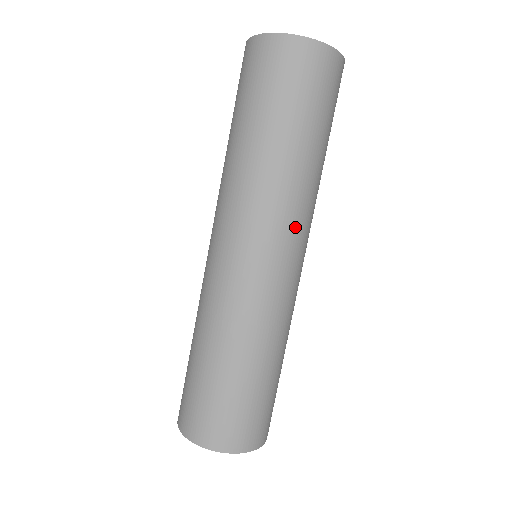
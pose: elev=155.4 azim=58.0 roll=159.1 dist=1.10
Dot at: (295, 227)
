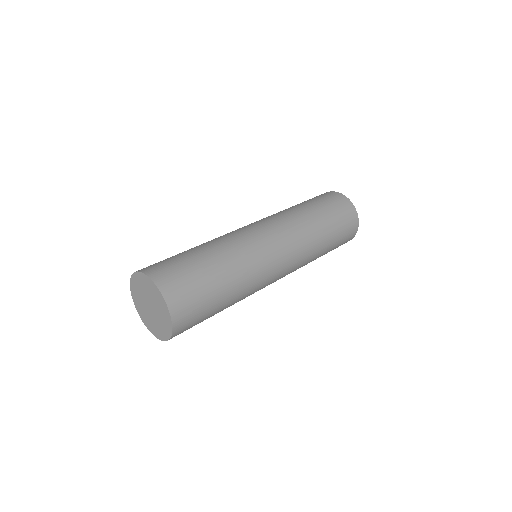
Dot at: (280, 224)
